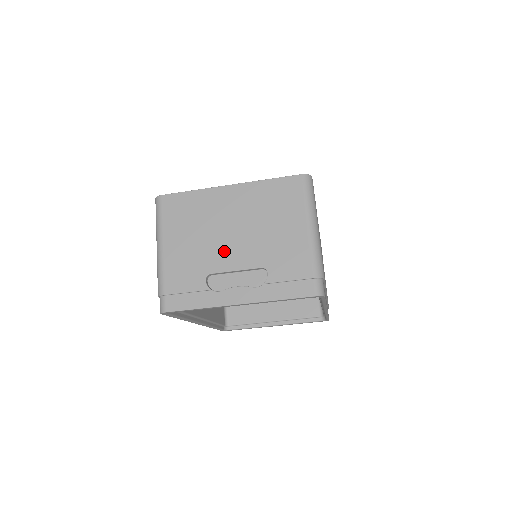
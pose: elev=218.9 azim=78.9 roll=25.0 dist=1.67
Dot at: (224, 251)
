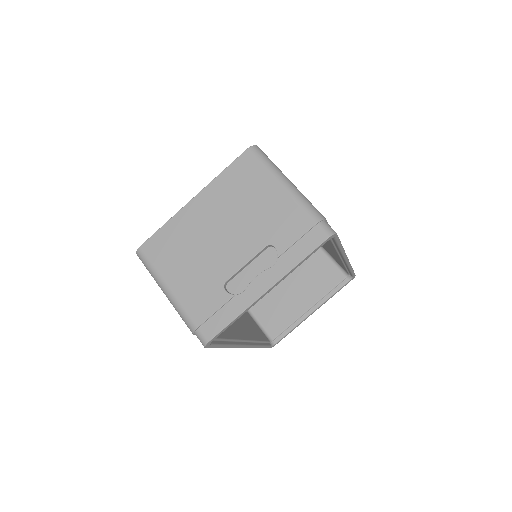
Dot at: (224, 255)
